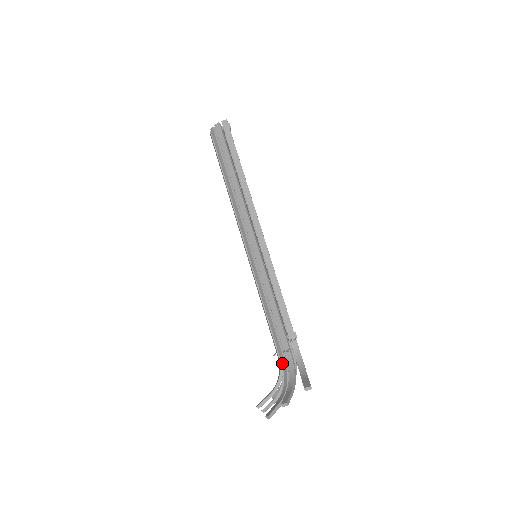
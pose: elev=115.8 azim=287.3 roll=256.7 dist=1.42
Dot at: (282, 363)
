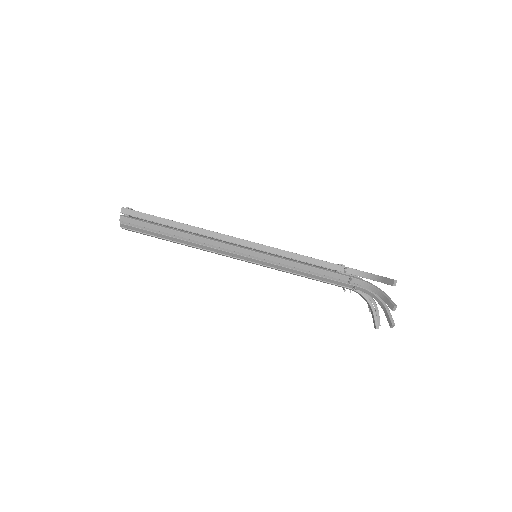
Dot at: (356, 289)
